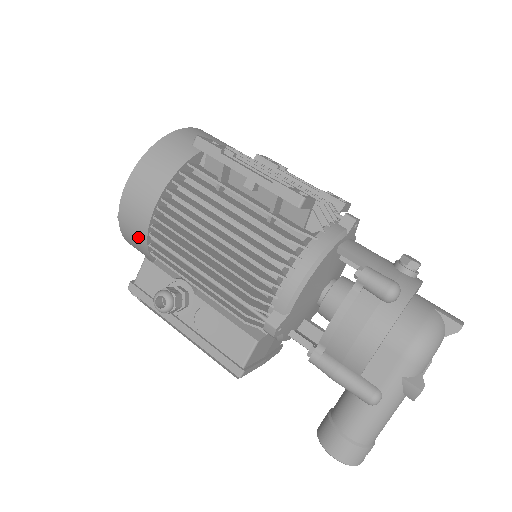
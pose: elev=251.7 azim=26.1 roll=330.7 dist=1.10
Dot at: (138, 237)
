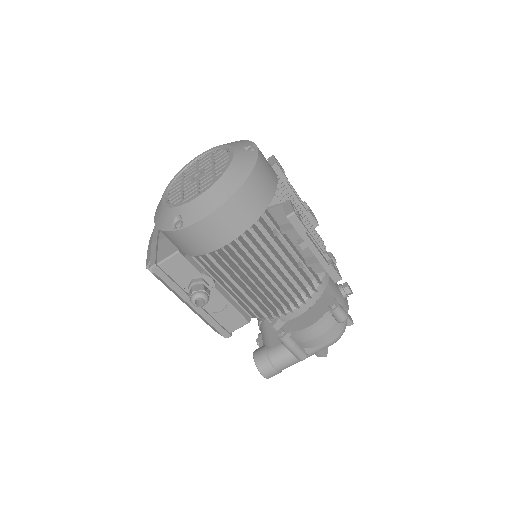
Dot at: (192, 248)
